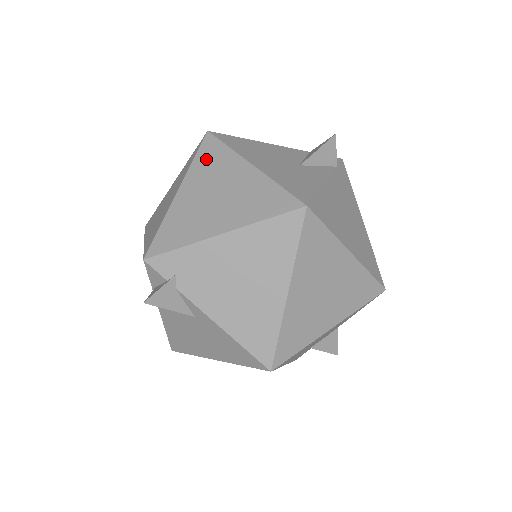
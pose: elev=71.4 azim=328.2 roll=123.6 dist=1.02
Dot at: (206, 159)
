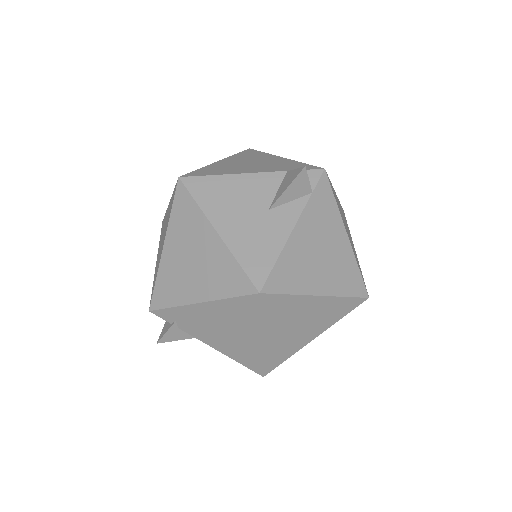
Dot at: (180, 215)
